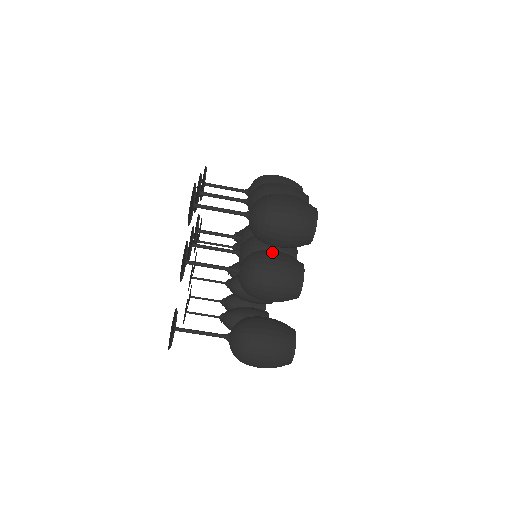
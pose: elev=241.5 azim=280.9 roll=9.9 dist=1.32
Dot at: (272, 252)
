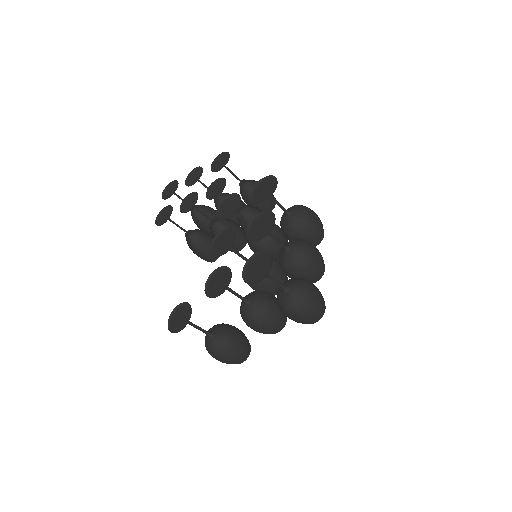
Dot at: (277, 307)
